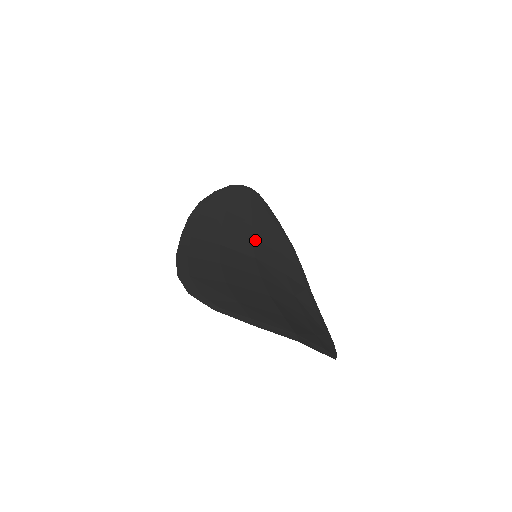
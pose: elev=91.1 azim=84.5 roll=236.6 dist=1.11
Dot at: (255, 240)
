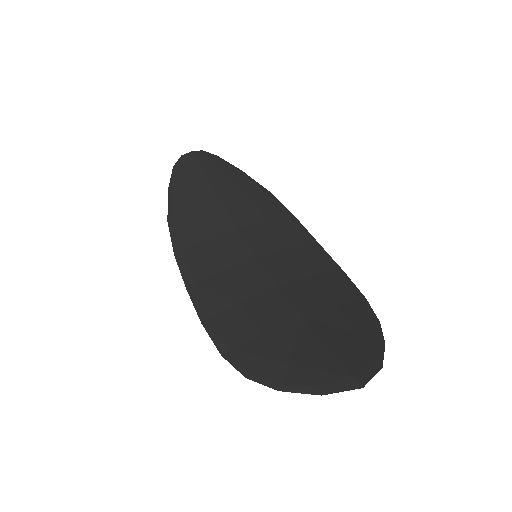
Dot at: (241, 229)
